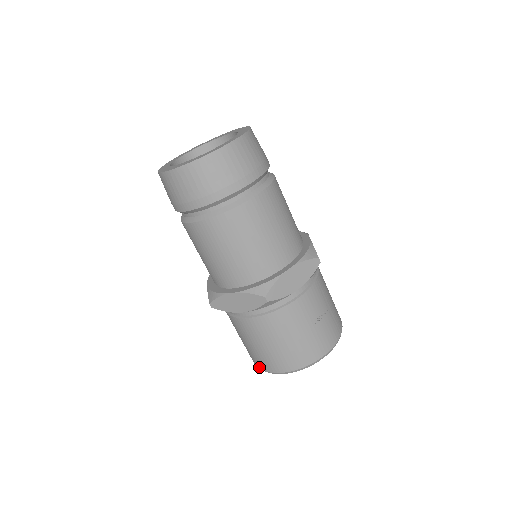
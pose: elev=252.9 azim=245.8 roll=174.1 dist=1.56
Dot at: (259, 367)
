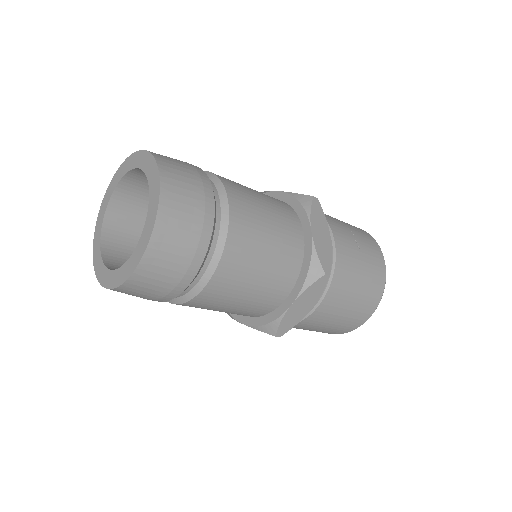
Dot at: (347, 332)
